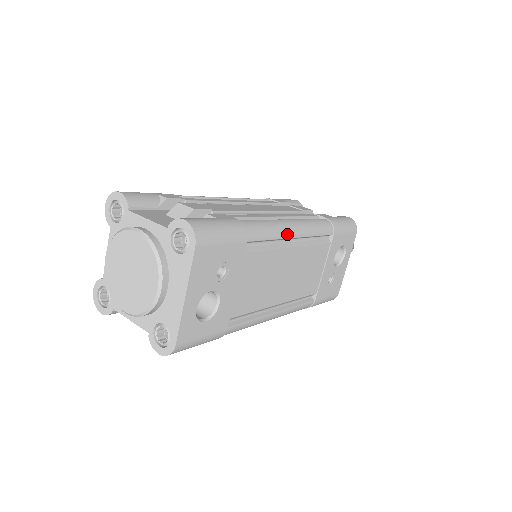
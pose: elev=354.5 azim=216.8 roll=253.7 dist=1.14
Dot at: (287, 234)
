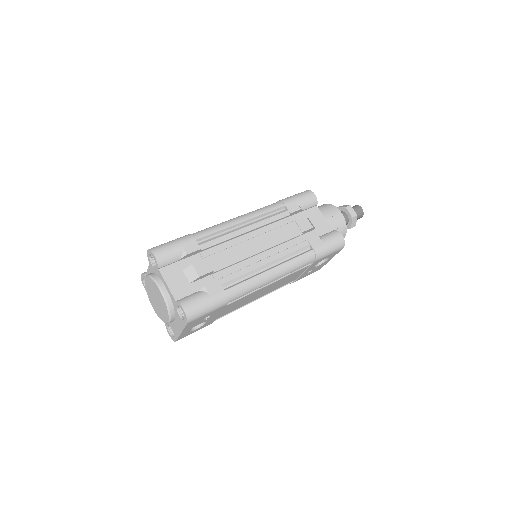
Dot at: (265, 284)
